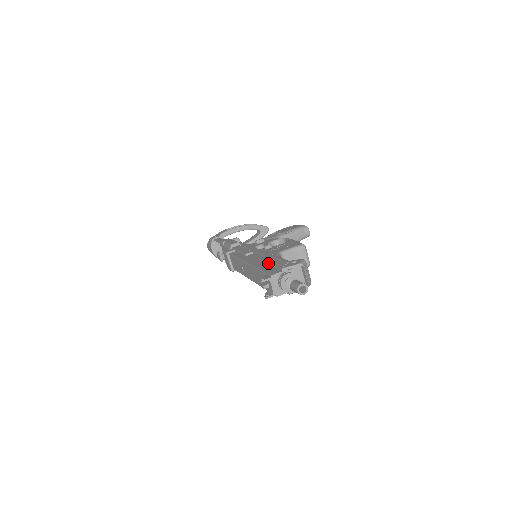
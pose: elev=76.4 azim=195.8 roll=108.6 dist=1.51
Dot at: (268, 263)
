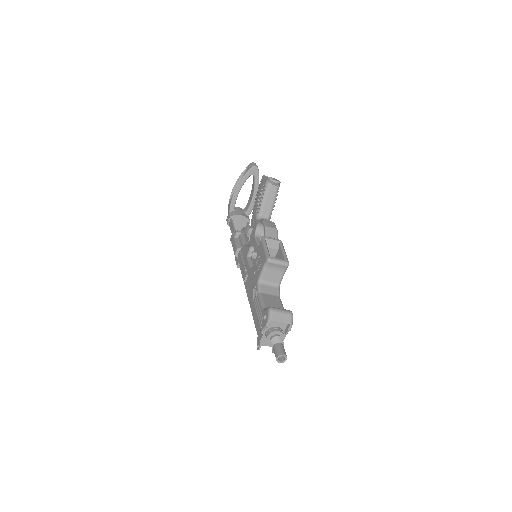
Dot at: (255, 311)
